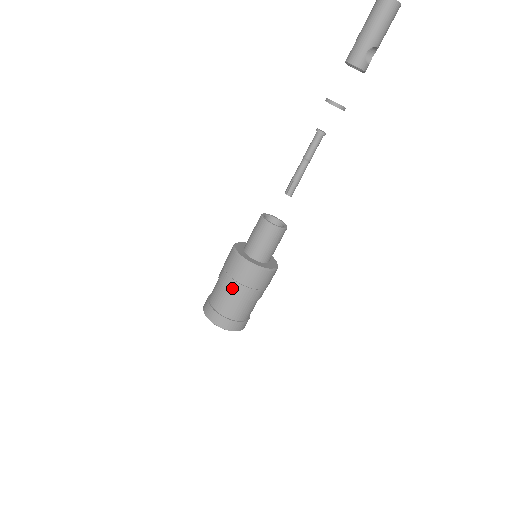
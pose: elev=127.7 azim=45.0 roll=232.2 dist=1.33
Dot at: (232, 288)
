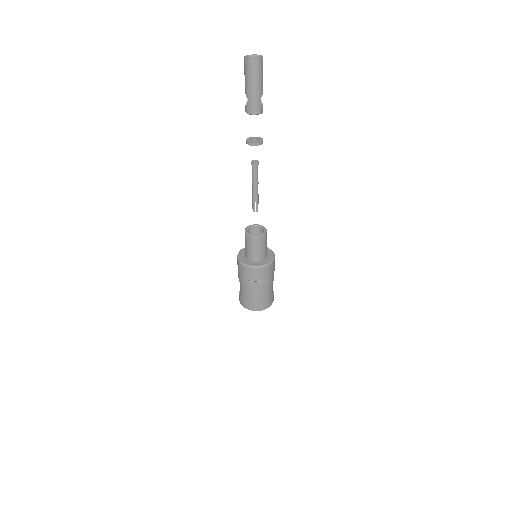
Dot at: (261, 286)
